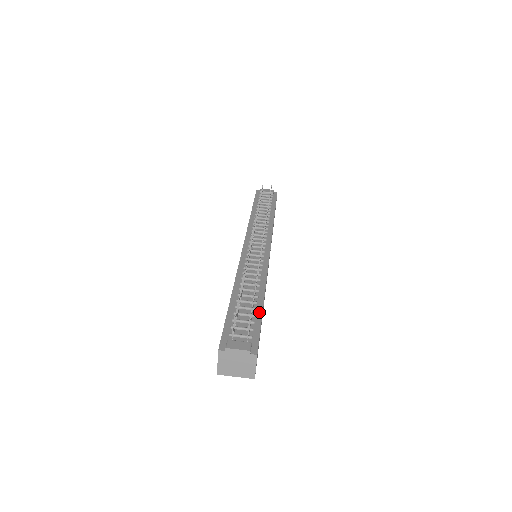
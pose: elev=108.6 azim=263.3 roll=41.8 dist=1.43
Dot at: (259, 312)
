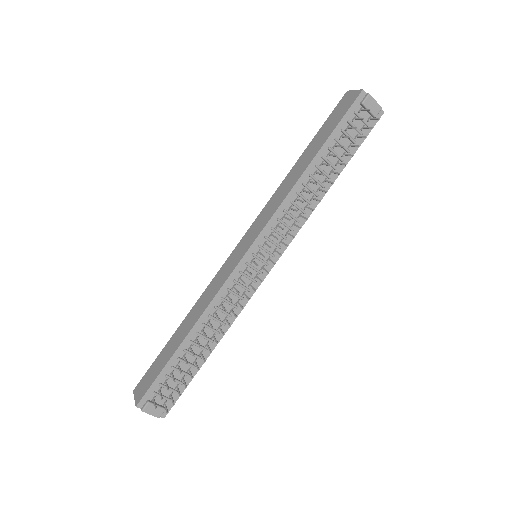
Dot at: (195, 371)
